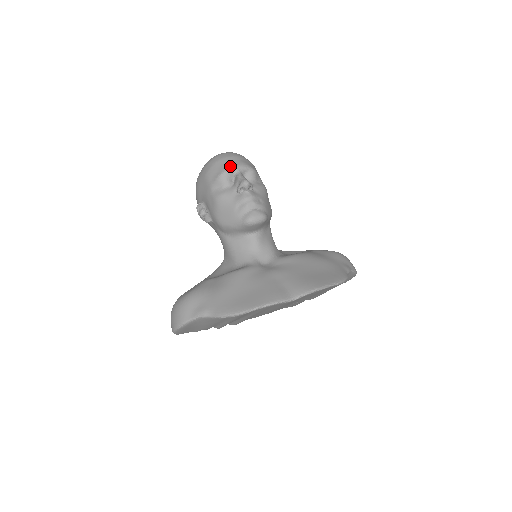
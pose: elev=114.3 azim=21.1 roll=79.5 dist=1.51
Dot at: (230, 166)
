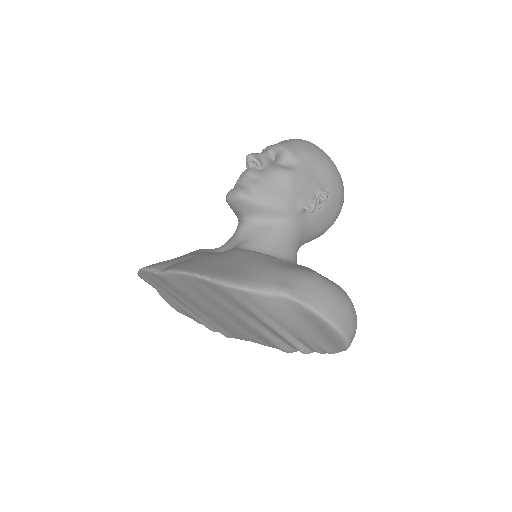
Dot at: (268, 146)
